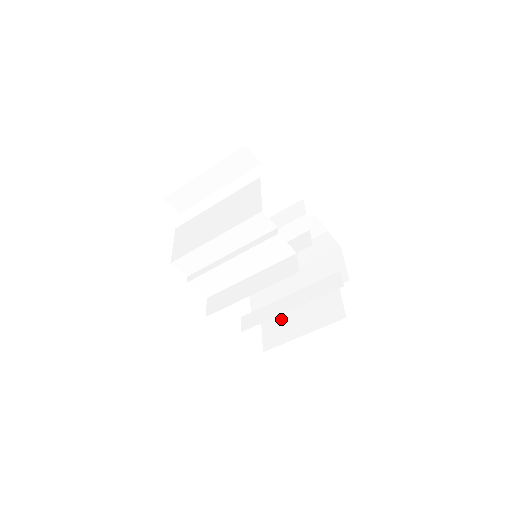
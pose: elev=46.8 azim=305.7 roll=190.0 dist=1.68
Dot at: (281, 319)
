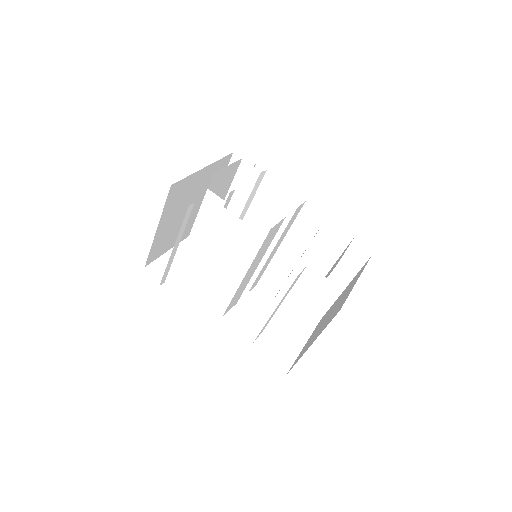
Dot at: (312, 338)
